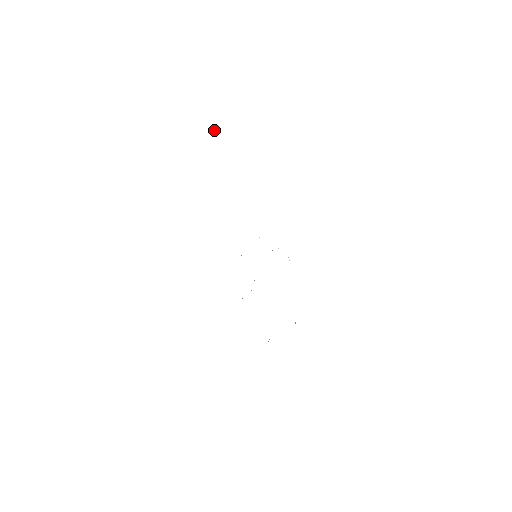
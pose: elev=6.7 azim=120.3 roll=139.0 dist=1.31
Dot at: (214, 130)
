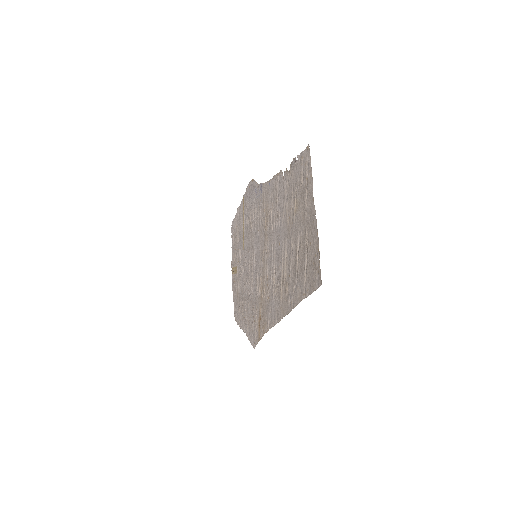
Dot at: (301, 184)
